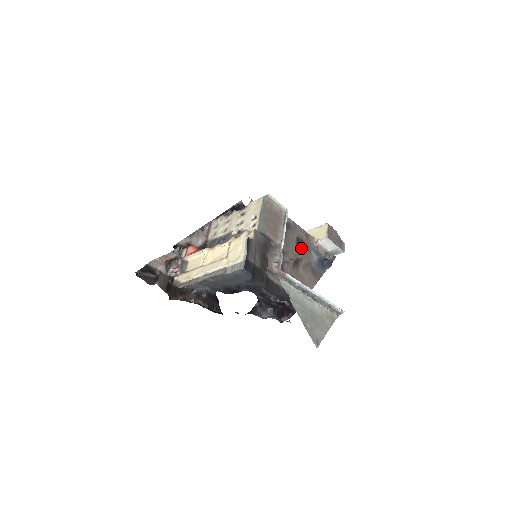
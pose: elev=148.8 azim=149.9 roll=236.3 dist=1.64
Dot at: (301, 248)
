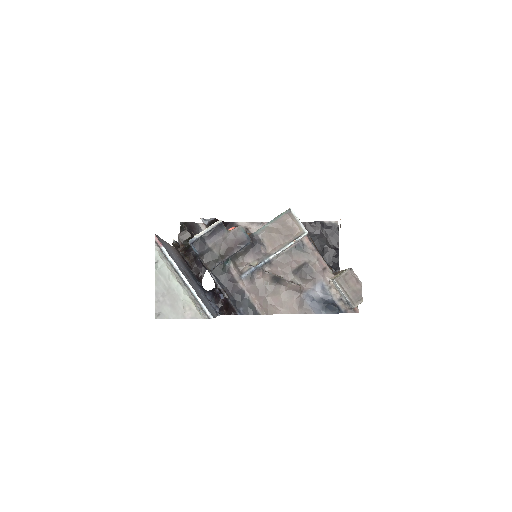
Dot at: (304, 274)
